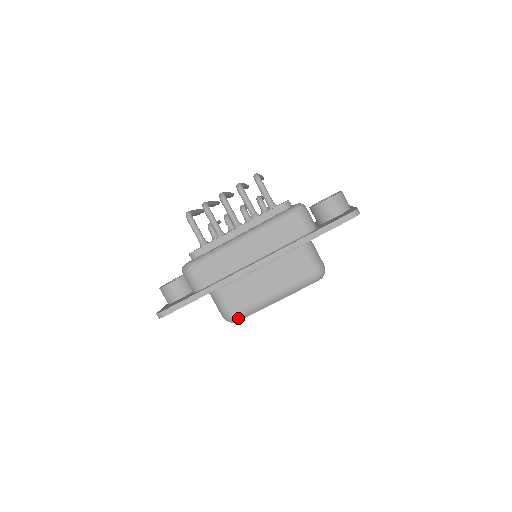
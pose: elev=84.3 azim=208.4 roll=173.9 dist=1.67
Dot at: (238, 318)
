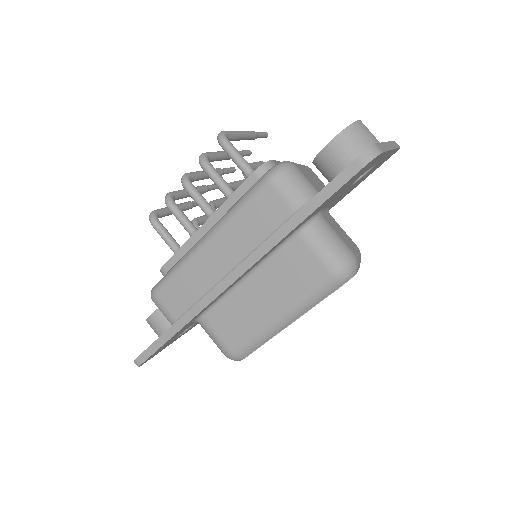
Dot at: (241, 355)
